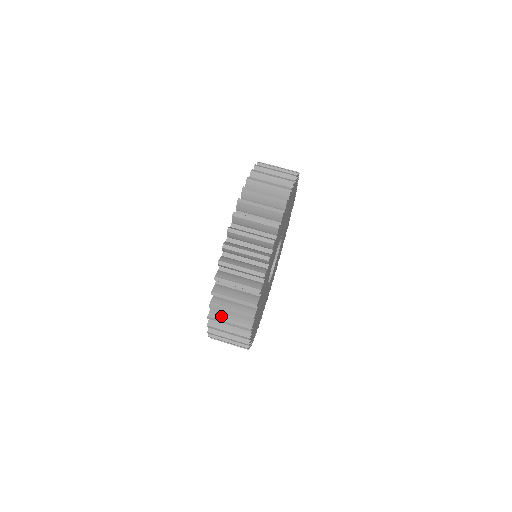
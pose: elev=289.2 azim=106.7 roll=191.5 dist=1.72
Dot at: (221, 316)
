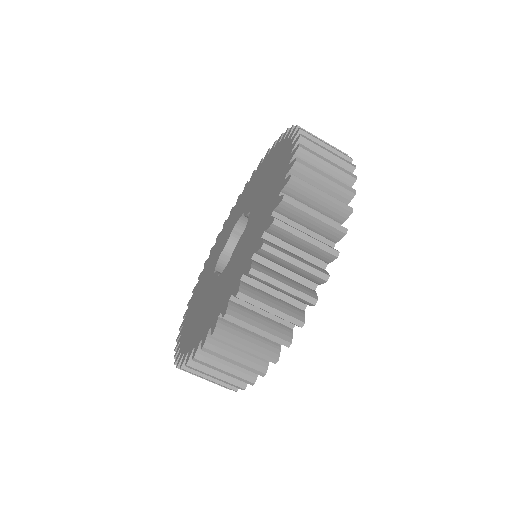
Dot at: (214, 359)
